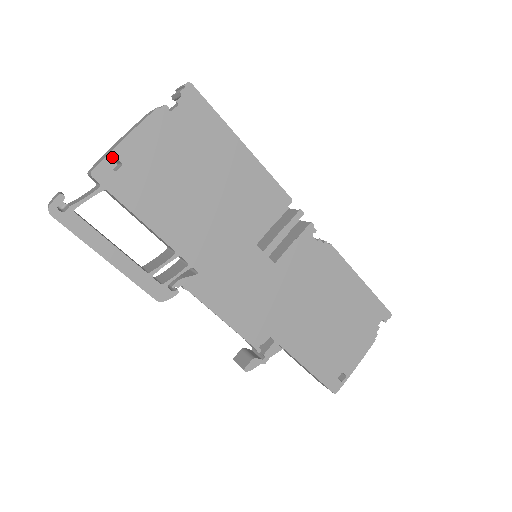
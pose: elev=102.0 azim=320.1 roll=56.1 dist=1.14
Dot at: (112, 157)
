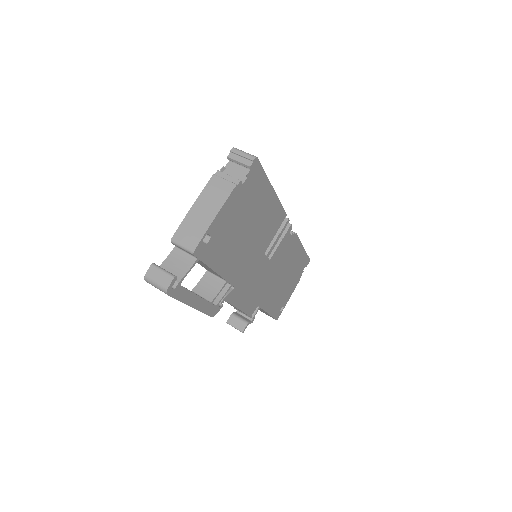
Dot at: (196, 227)
